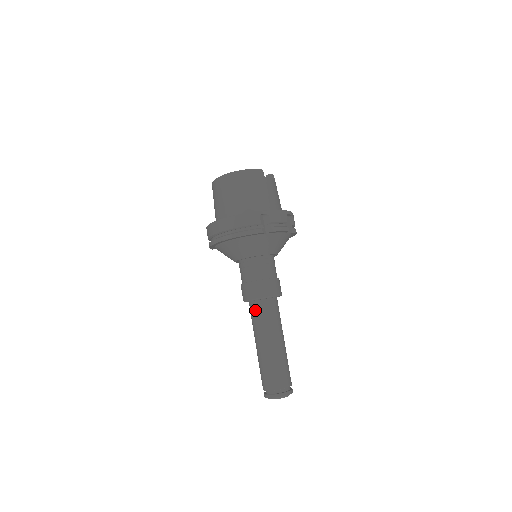
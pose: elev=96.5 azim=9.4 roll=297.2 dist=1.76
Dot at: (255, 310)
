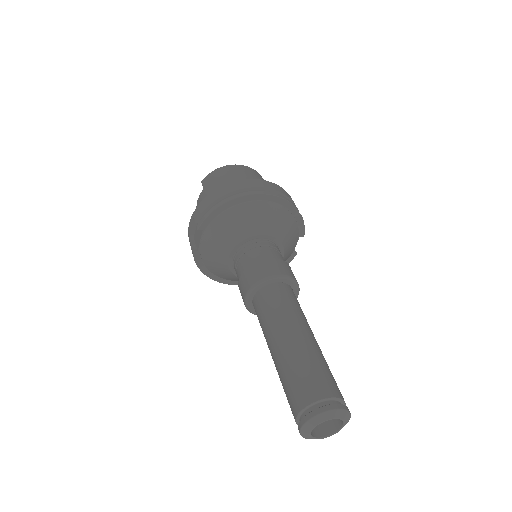
Dot at: (279, 292)
